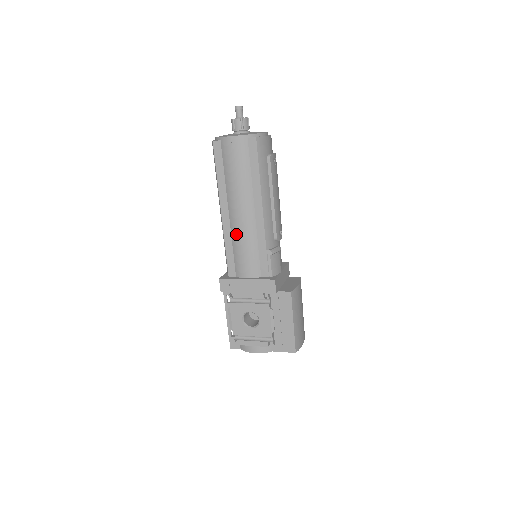
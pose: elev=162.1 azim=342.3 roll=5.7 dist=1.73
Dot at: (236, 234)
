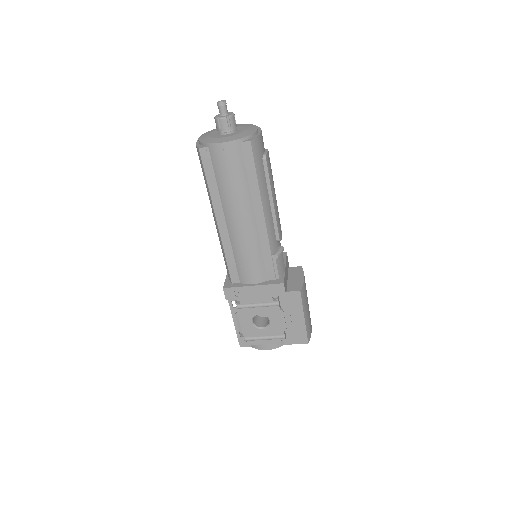
Dot at: (237, 243)
